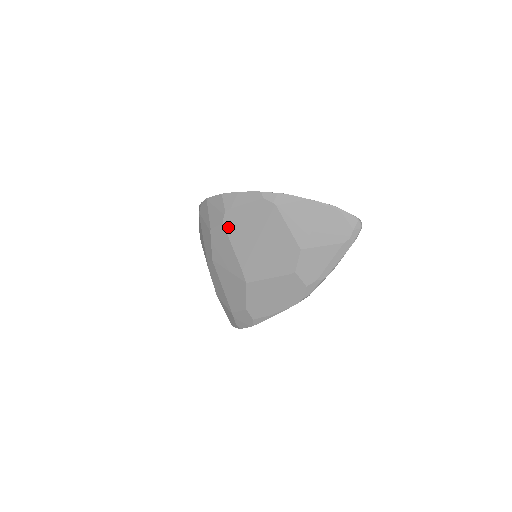
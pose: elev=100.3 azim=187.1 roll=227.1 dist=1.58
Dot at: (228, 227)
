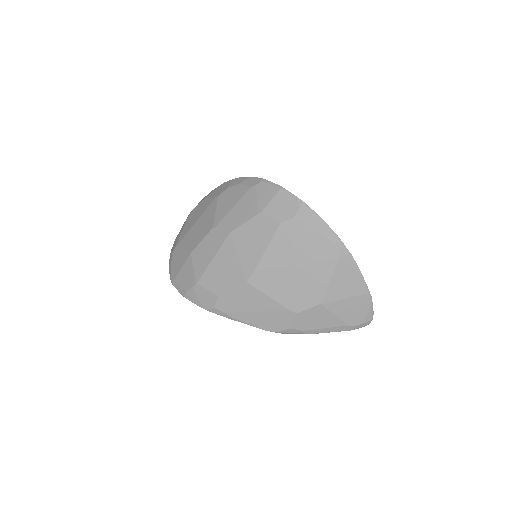
Dot at: (282, 231)
